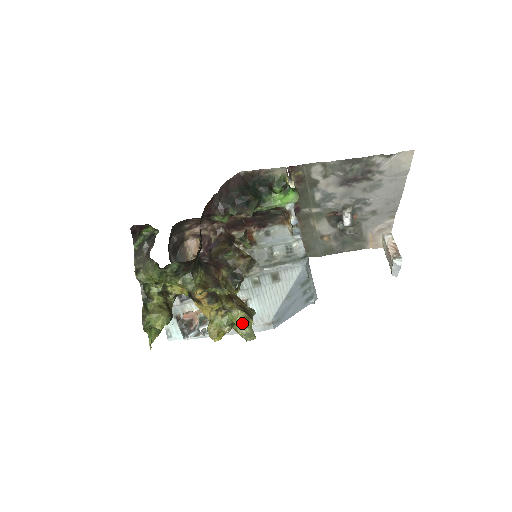
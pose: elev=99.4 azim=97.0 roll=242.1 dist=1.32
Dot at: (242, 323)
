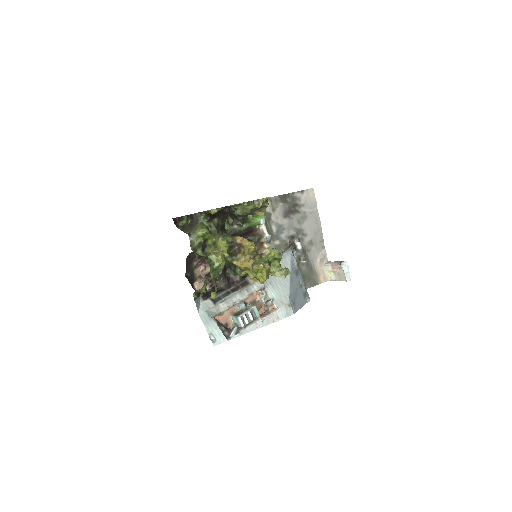
Dot at: (276, 256)
